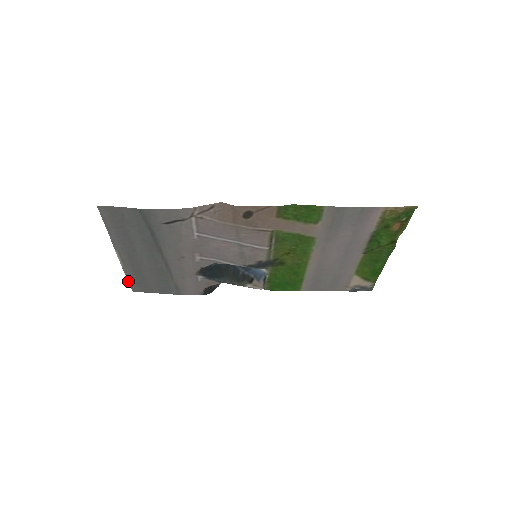
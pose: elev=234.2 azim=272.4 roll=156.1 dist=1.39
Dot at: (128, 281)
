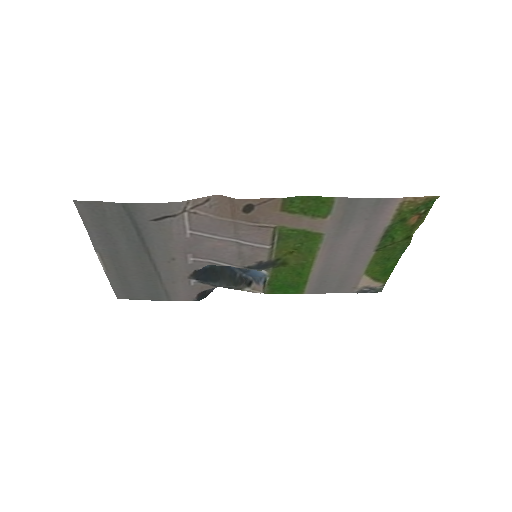
Dot at: (112, 287)
